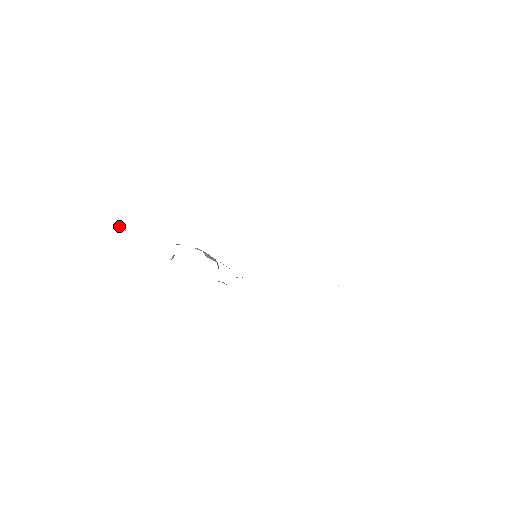
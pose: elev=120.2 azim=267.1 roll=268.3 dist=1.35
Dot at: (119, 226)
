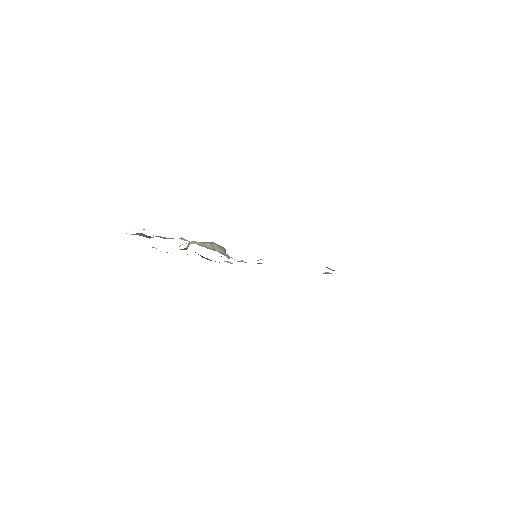
Dot at: (143, 235)
